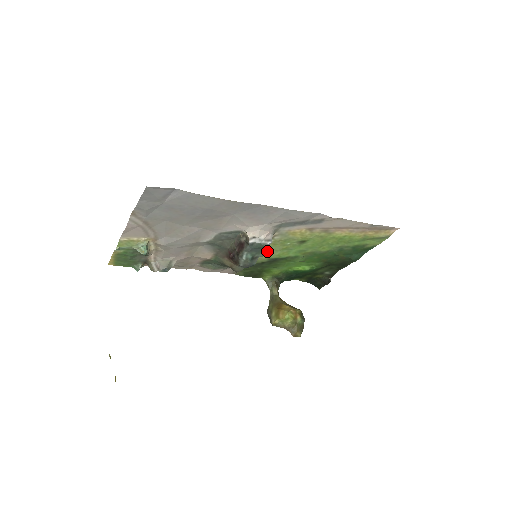
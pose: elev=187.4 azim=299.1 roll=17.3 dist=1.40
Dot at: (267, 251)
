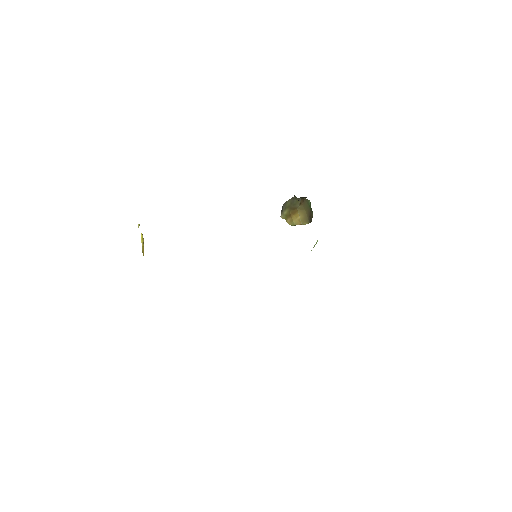
Dot at: occluded
